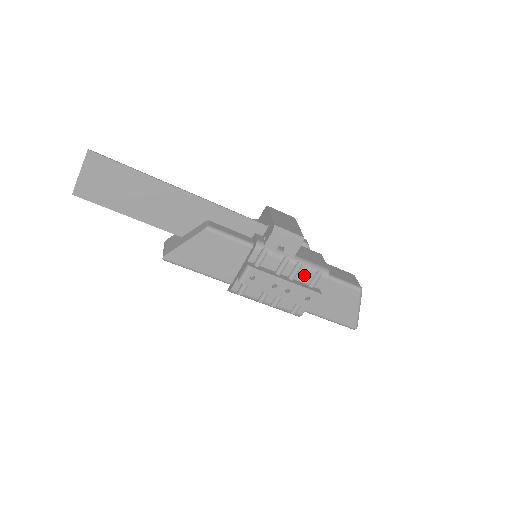
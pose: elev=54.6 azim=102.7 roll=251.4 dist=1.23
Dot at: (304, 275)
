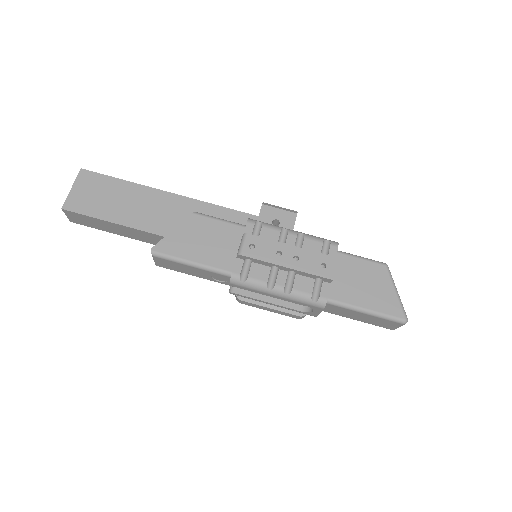
Dot at: (311, 246)
